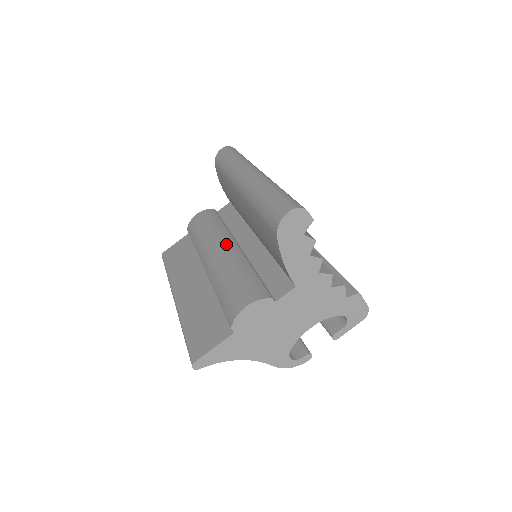
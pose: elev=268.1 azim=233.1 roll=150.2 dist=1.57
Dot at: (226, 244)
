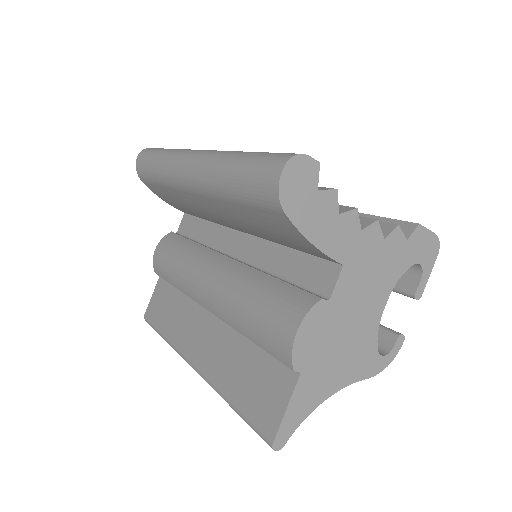
Dot at: (213, 264)
